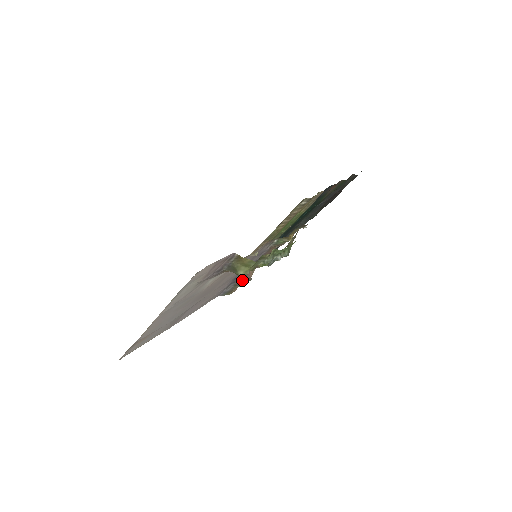
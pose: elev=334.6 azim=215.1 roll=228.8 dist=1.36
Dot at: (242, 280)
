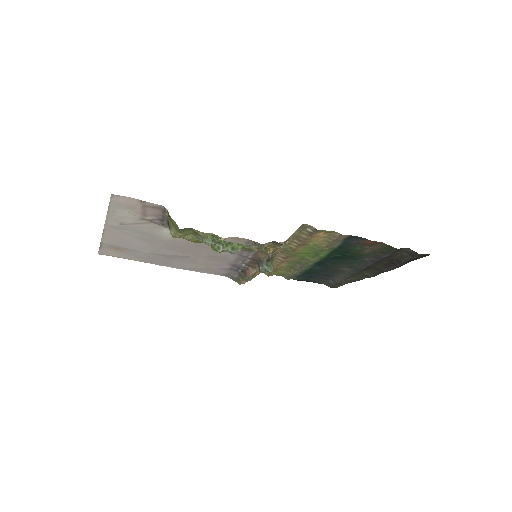
Dot at: (244, 273)
